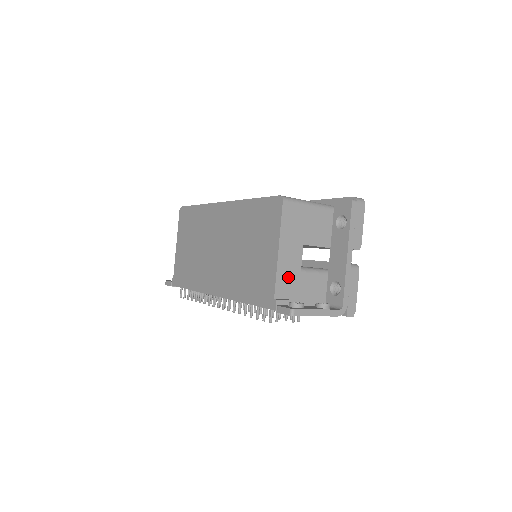
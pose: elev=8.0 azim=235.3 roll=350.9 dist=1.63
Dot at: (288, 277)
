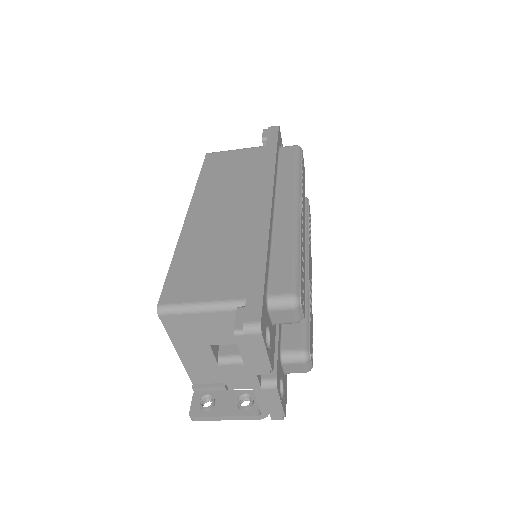
Dot at: (202, 369)
